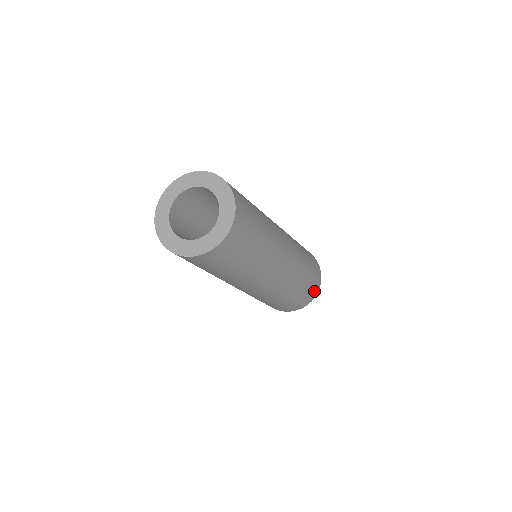
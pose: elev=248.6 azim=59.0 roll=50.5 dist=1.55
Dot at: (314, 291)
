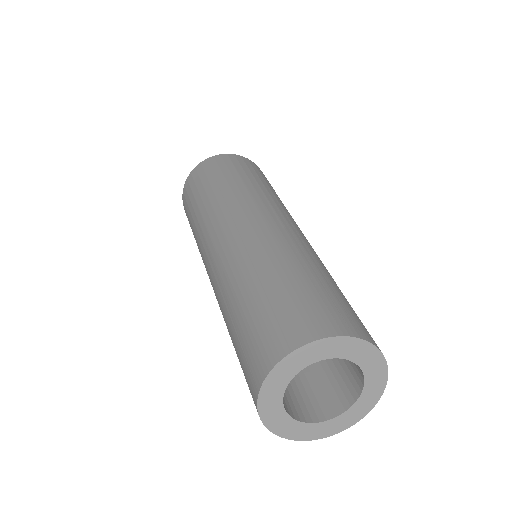
Dot at: occluded
